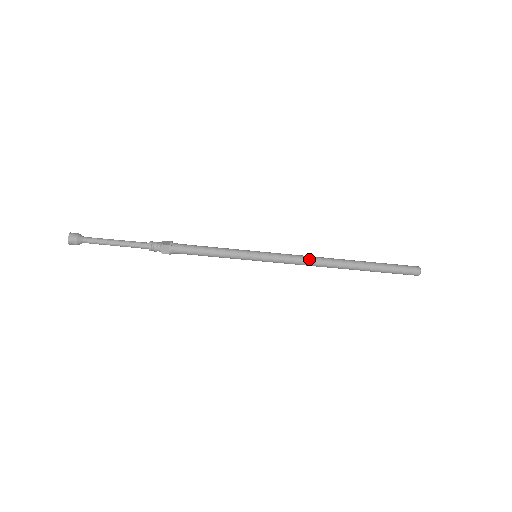
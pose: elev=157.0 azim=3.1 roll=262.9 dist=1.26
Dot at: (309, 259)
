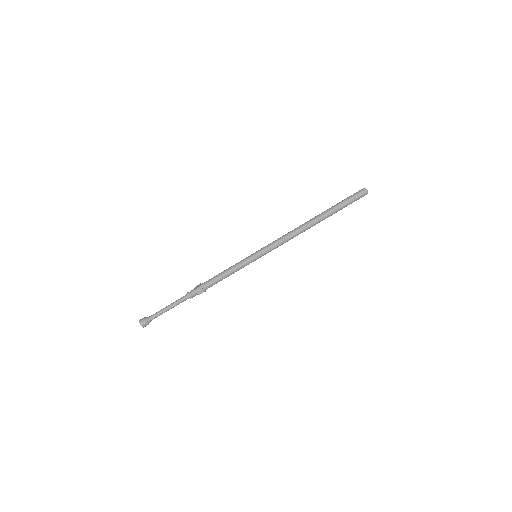
Dot at: (289, 234)
